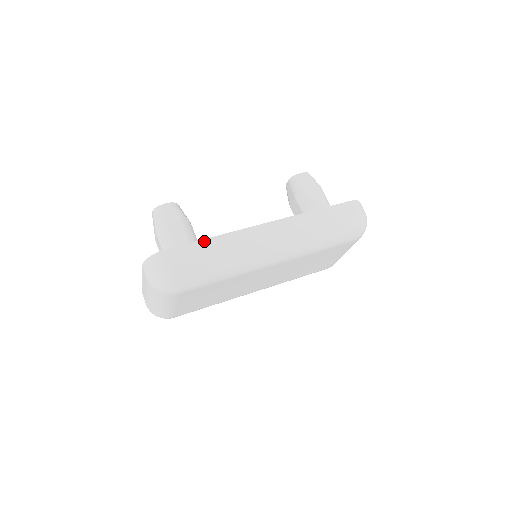
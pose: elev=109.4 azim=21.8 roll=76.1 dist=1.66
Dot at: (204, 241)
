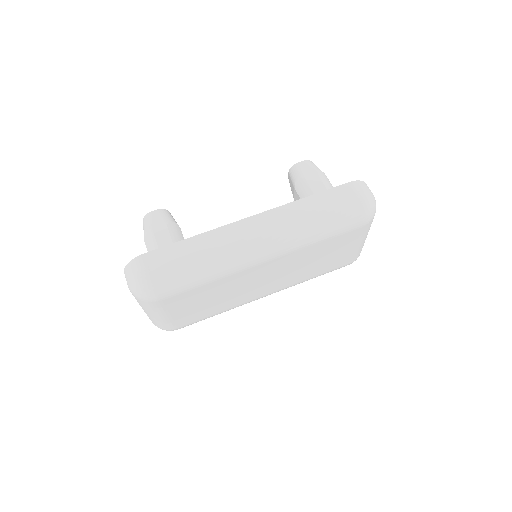
Dot at: (182, 242)
